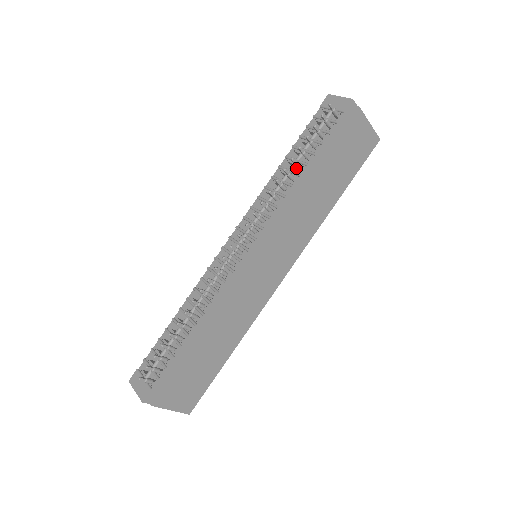
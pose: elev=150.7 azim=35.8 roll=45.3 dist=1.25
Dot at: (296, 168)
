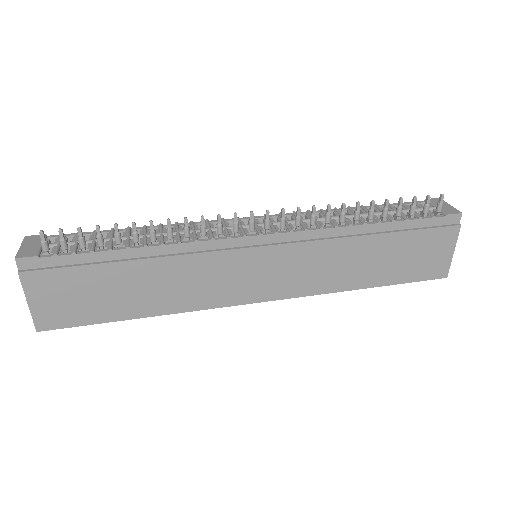
Dot at: occluded
